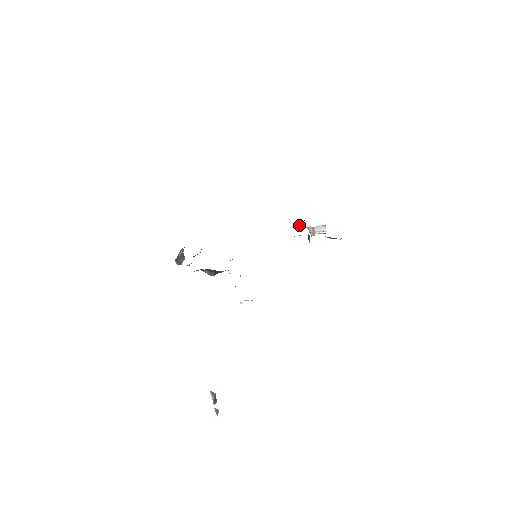
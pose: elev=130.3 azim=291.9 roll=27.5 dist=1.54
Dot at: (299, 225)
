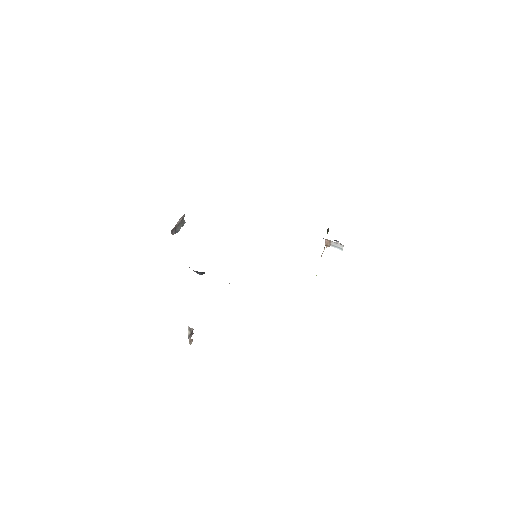
Dot at: occluded
